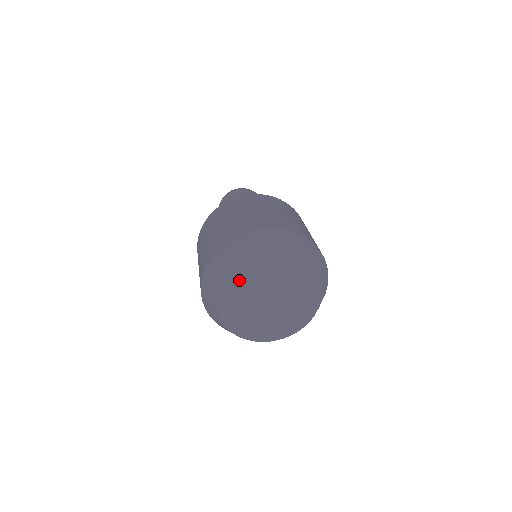
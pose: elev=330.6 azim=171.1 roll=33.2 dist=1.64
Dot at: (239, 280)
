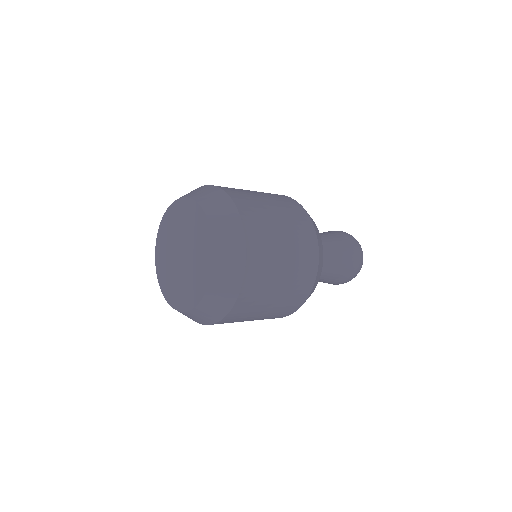
Dot at: (165, 232)
